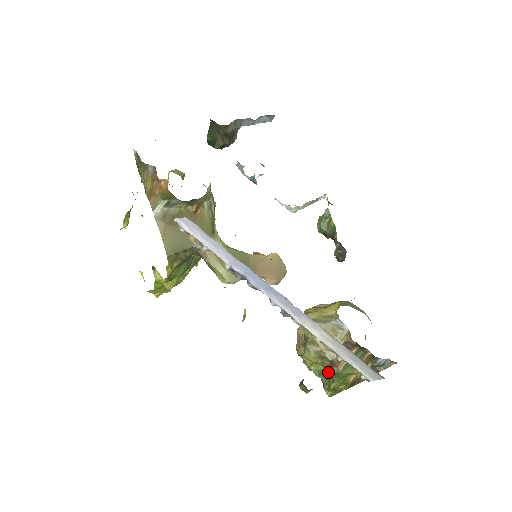
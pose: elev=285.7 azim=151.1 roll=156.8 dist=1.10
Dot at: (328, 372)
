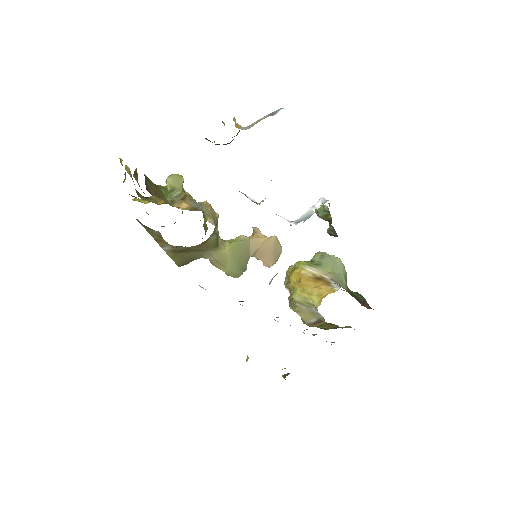
Dot at: occluded
